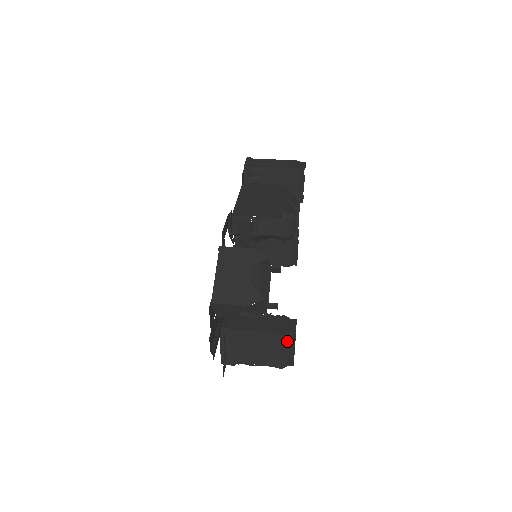
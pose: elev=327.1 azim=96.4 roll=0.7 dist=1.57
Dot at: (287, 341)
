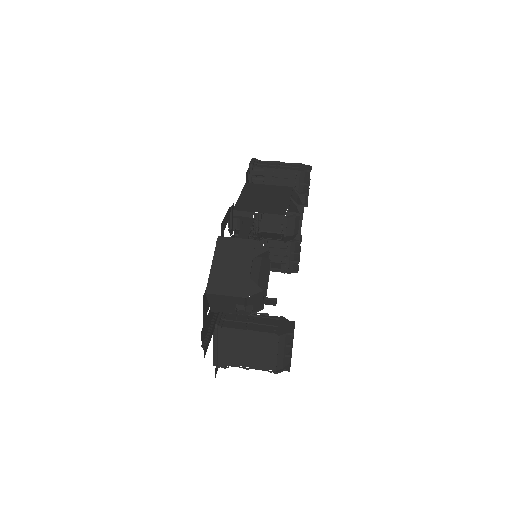
Dot at: (284, 343)
